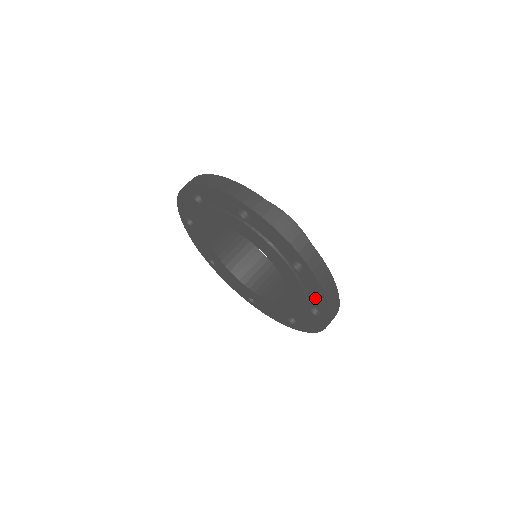
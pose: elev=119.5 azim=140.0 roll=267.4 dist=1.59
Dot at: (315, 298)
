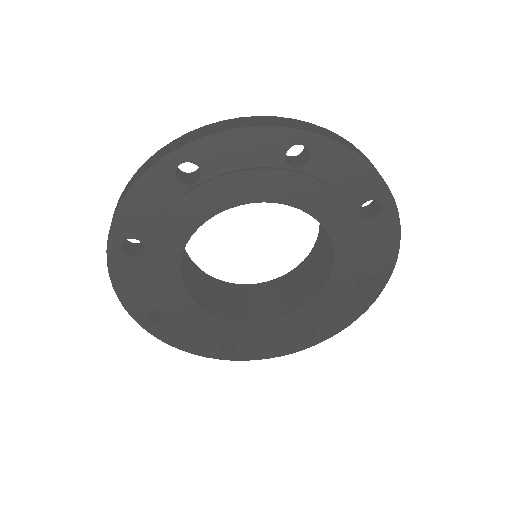
Dot at: (352, 182)
